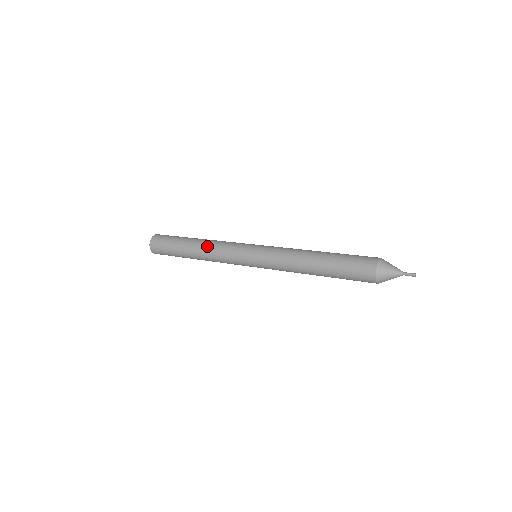
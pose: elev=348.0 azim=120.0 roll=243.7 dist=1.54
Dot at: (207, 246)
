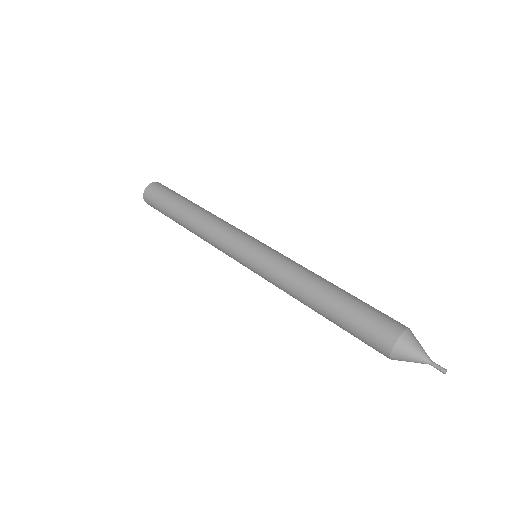
Dot at: (205, 219)
